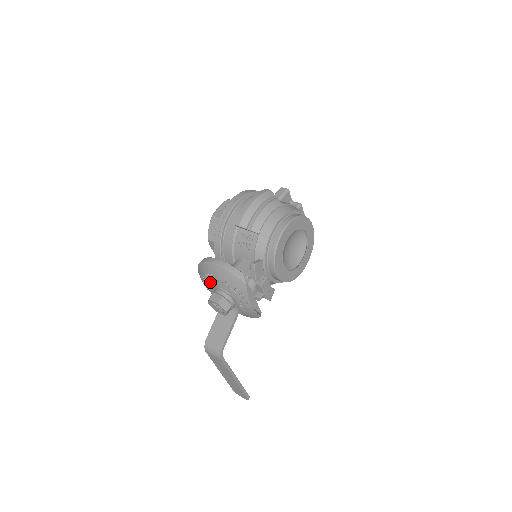
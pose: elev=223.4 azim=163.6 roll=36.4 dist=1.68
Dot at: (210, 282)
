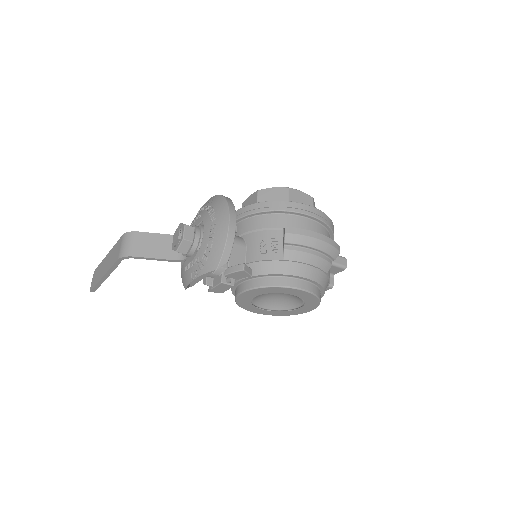
Dot at: (206, 219)
